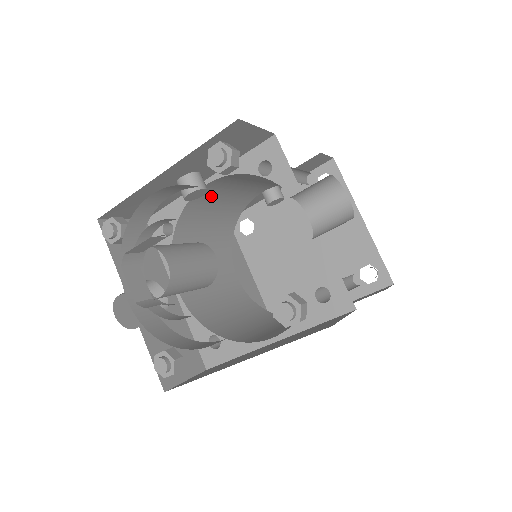
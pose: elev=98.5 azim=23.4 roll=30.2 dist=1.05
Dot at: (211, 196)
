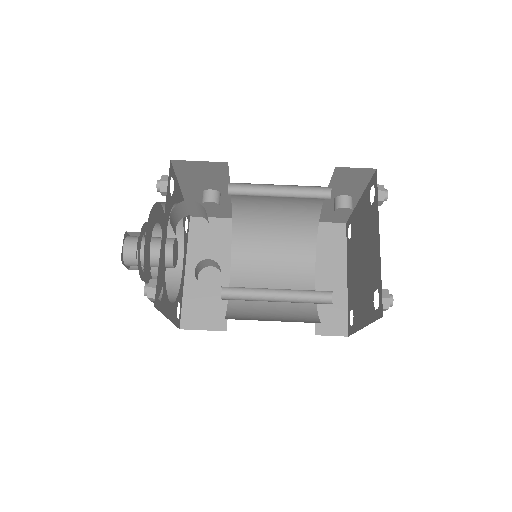
Dot at: (254, 205)
